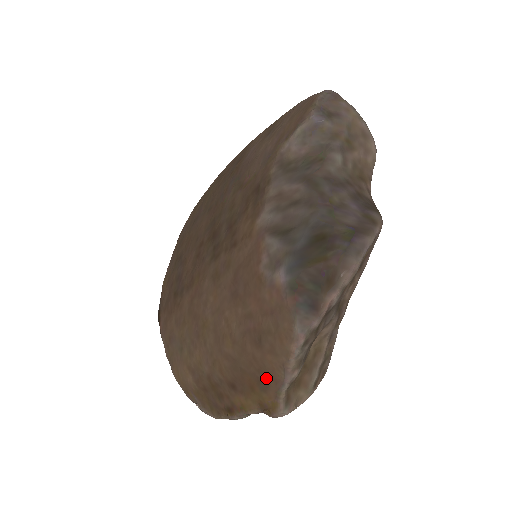
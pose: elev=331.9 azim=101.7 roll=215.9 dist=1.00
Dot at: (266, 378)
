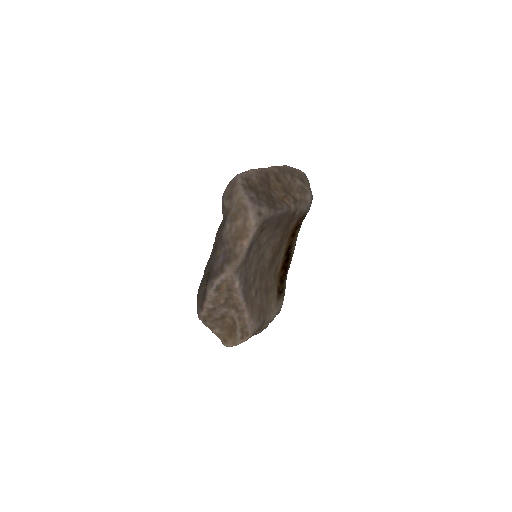
Dot at: occluded
